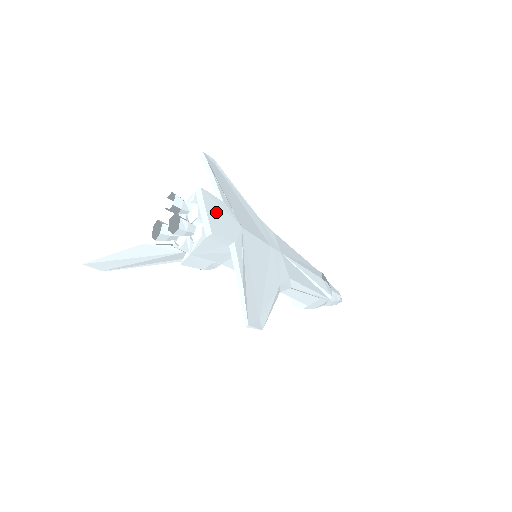
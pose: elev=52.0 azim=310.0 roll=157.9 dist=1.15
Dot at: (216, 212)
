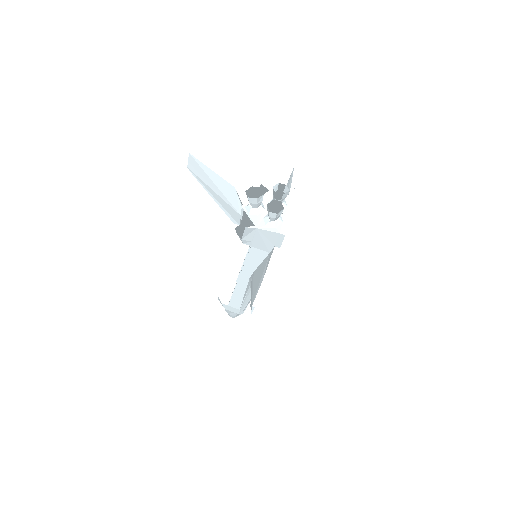
Dot at: occluded
